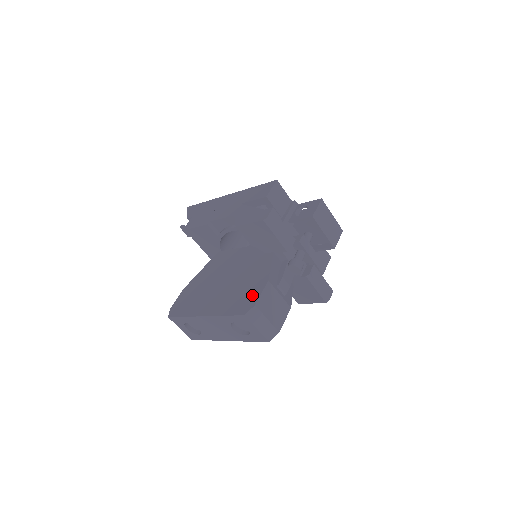
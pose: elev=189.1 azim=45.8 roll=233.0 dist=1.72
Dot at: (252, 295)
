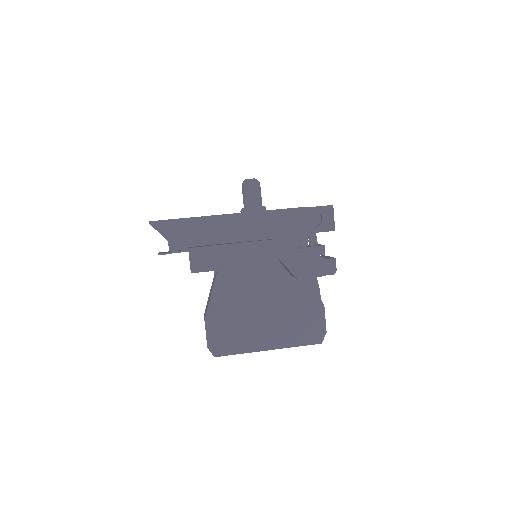
Dot at: (316, 323)
